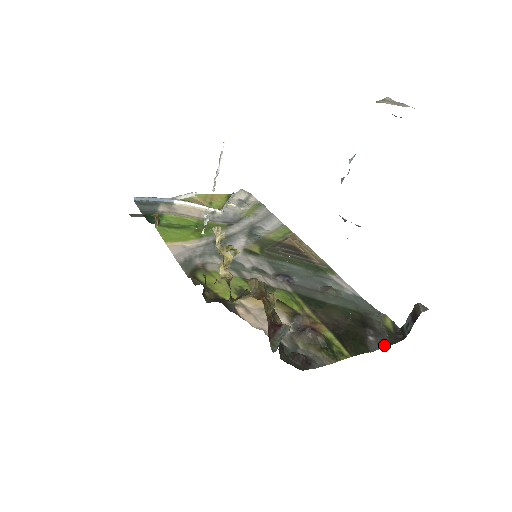
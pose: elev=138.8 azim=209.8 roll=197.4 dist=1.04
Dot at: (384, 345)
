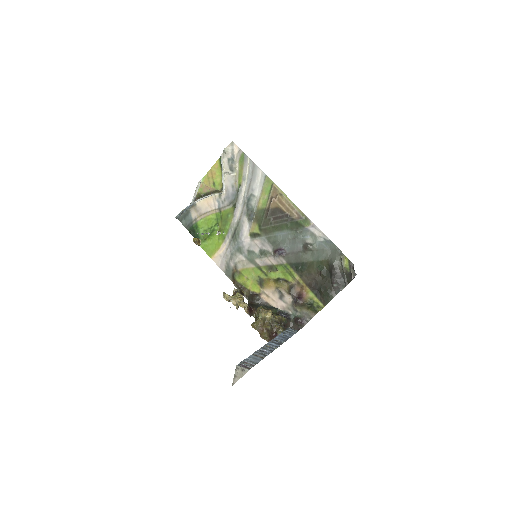
Dot at: (343, 286)
